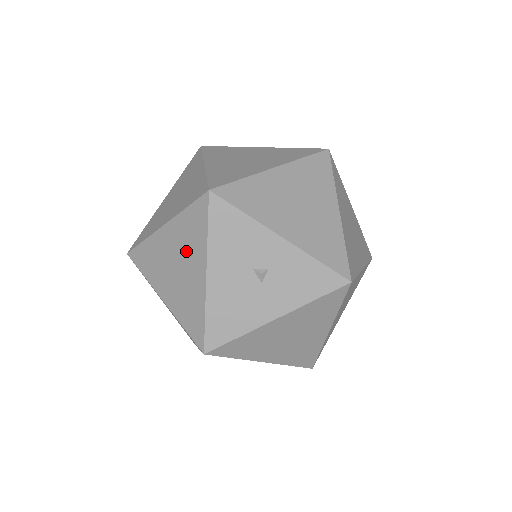
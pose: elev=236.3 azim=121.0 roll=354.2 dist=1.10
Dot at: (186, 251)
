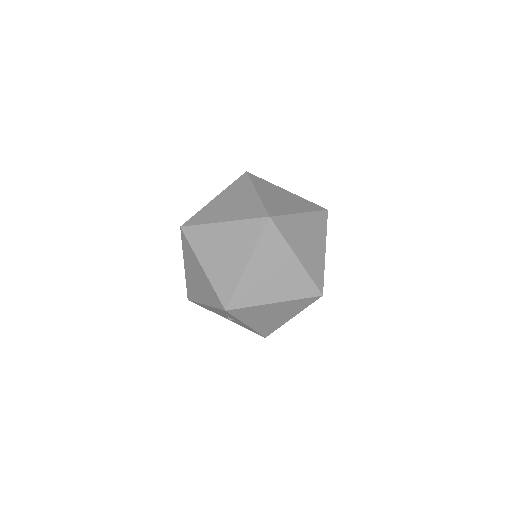
Dot at: (204, 289)
